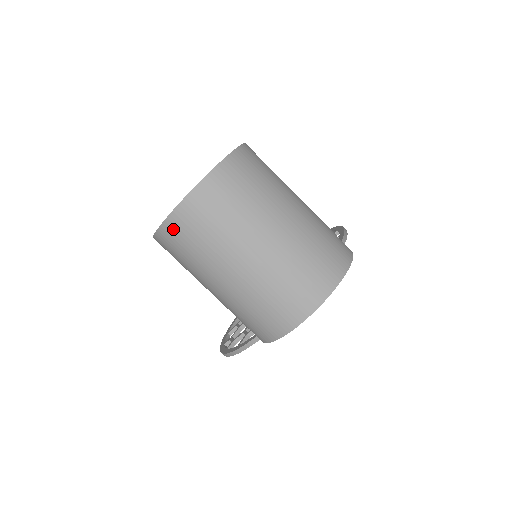
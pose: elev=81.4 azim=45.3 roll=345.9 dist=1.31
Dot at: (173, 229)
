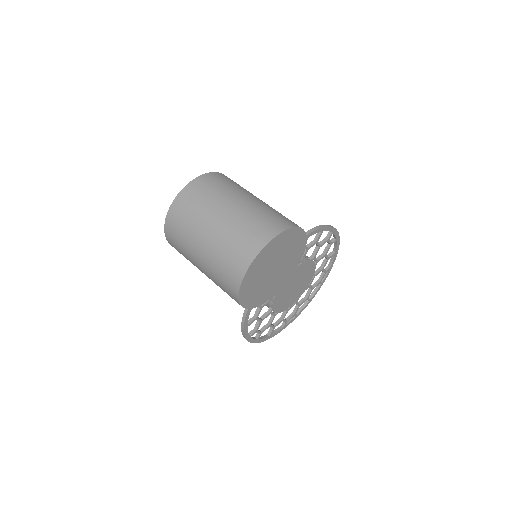
Dot at: (169, 231)
